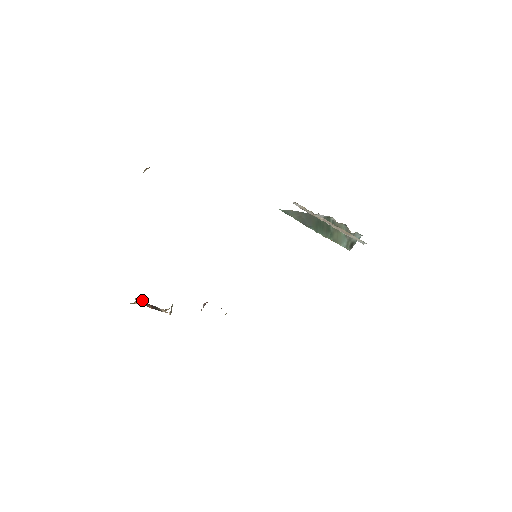
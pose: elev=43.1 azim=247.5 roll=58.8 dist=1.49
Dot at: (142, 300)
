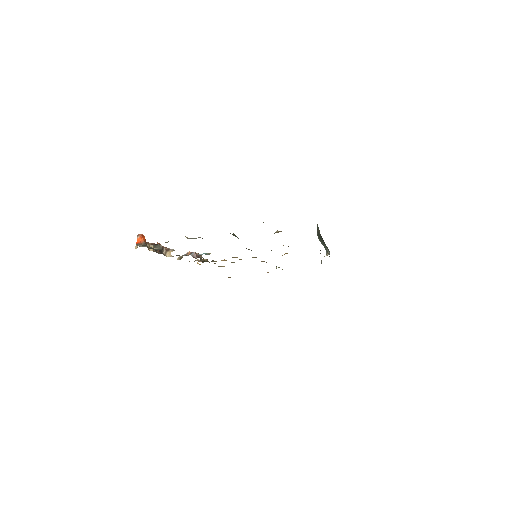
Dot at: occluded
